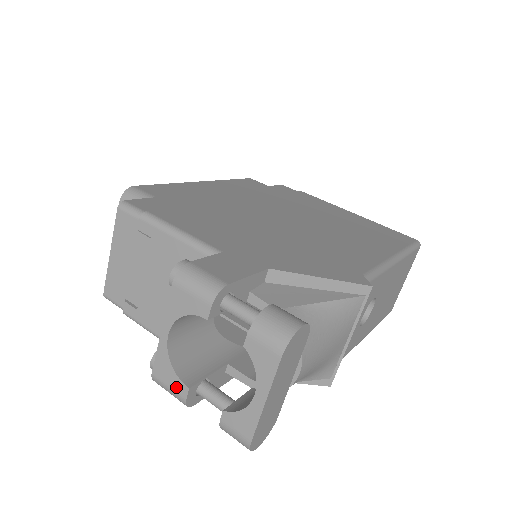
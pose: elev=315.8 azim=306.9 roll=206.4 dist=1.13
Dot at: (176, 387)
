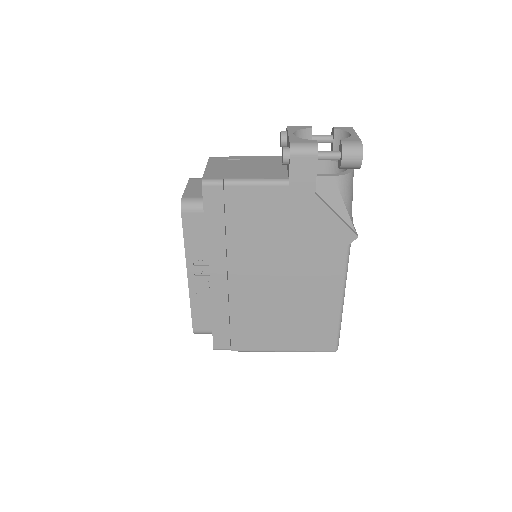
Dot at: (309, 141)
